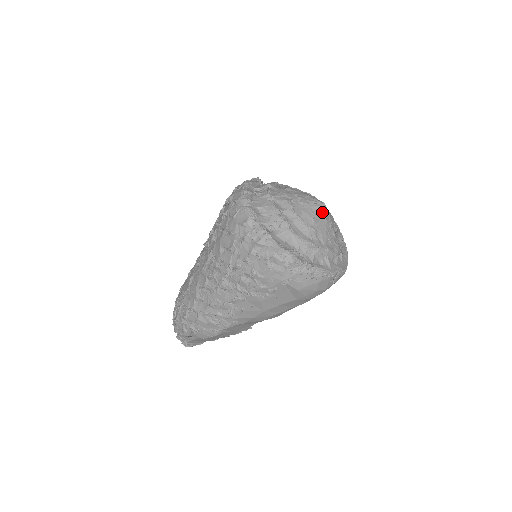
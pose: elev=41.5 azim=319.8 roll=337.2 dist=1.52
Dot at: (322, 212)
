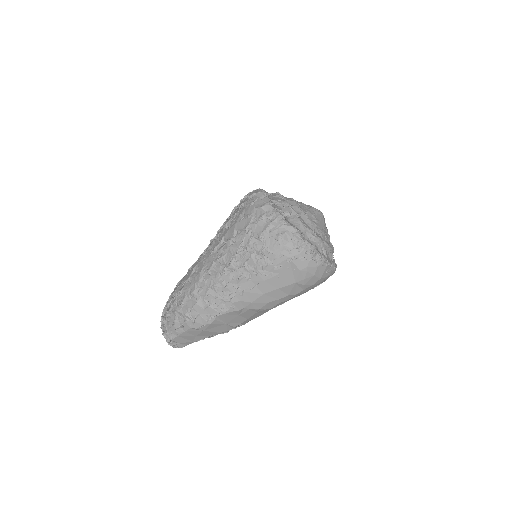
Dot at: (321, 217)
